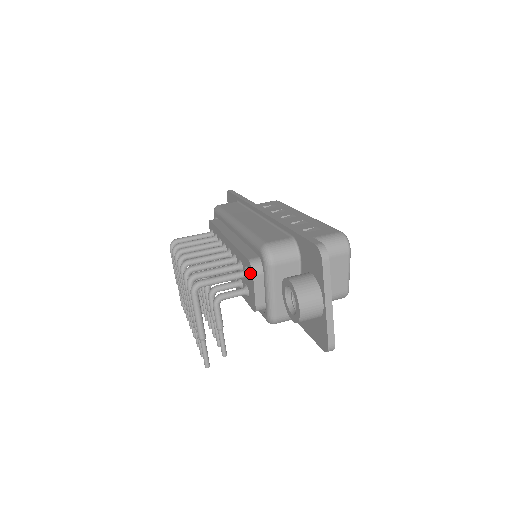
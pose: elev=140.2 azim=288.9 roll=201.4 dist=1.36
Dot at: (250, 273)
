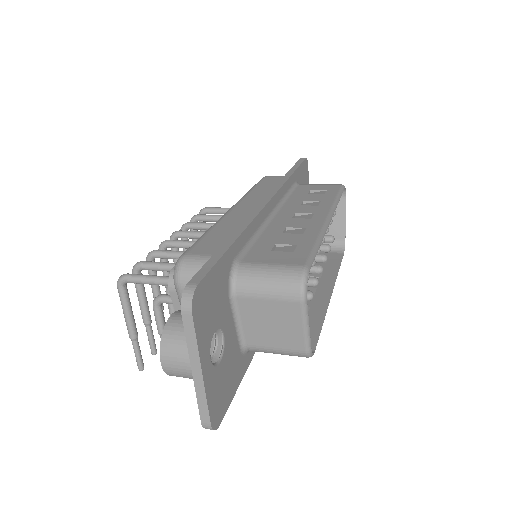
Dot at: occluded
